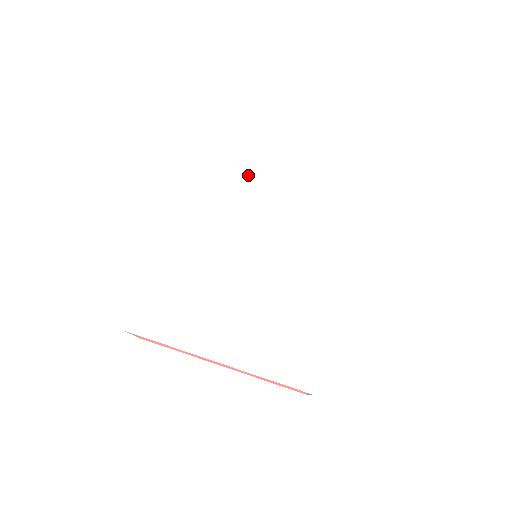
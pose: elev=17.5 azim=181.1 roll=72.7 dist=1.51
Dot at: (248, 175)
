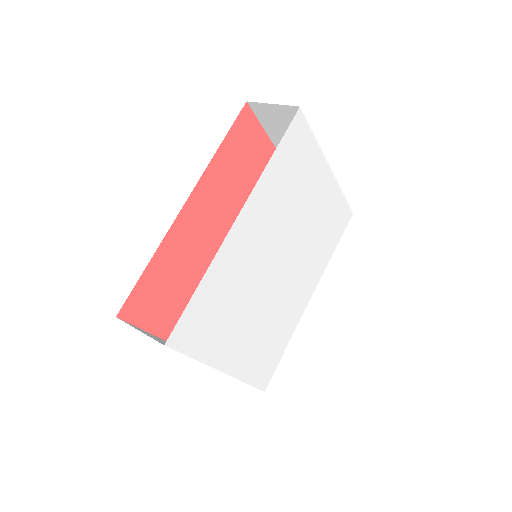
Dot at: (301, 186)
